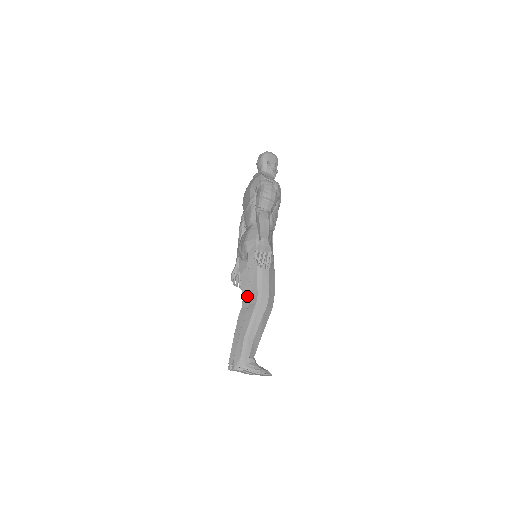
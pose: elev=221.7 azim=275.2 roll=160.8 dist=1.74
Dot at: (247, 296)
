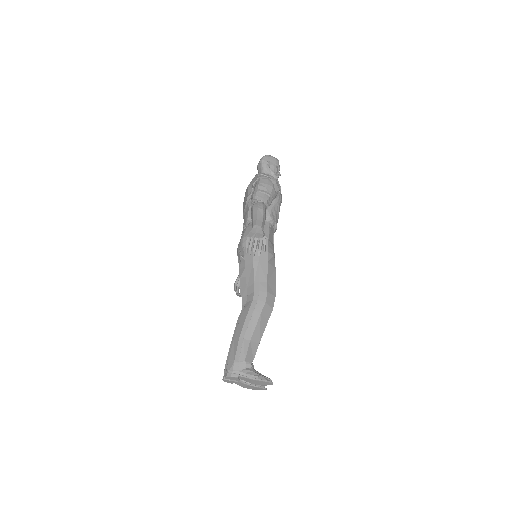
Dot at: (246, 299)
